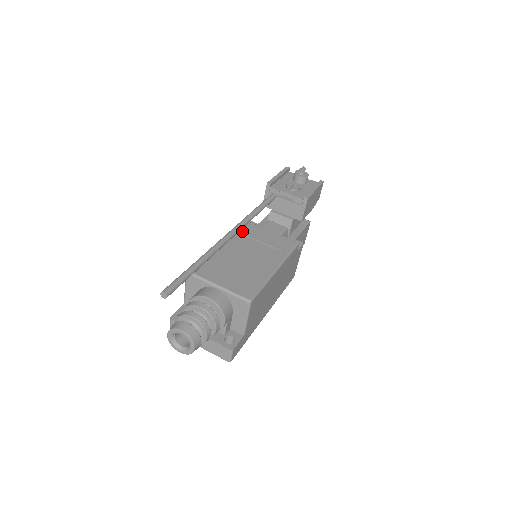
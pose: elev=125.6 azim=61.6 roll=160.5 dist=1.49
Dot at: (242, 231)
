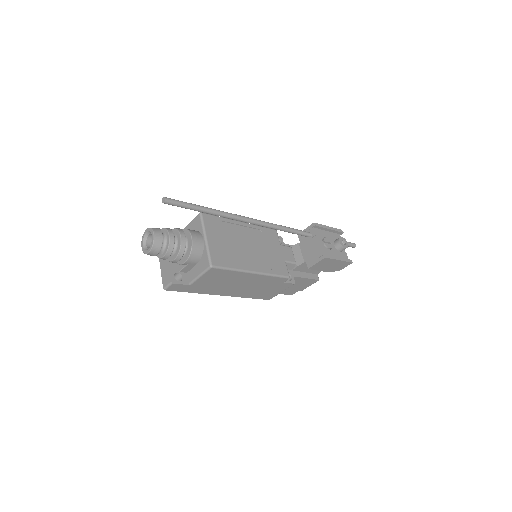
Dot at: (265, 233)
